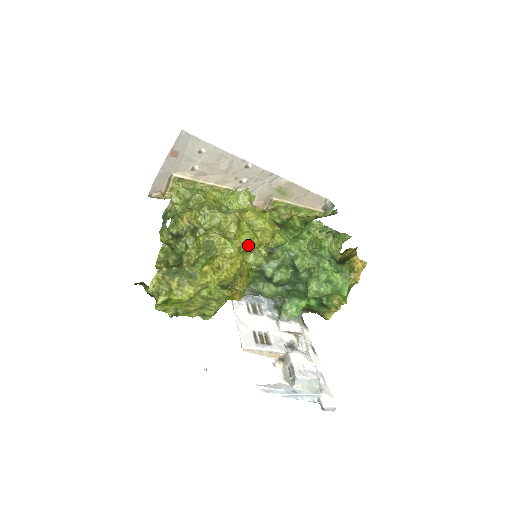
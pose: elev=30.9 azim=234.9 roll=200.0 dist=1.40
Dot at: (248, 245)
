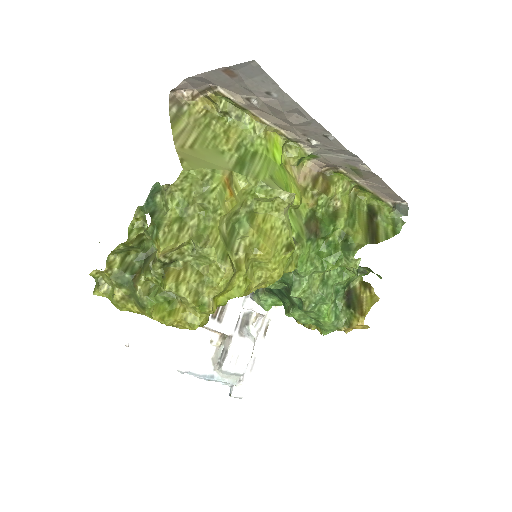
Dot at: (231, 298)
